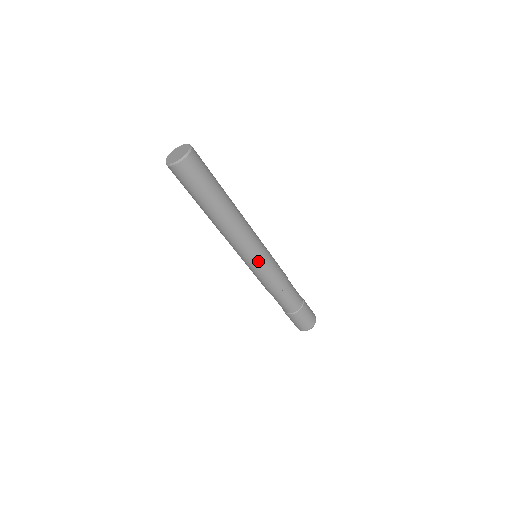
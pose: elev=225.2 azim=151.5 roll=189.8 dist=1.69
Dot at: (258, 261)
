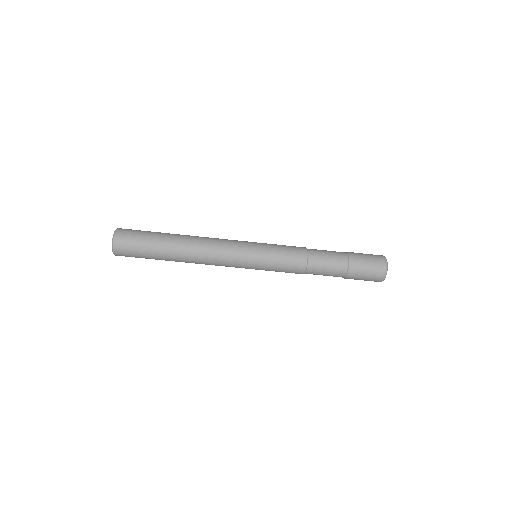
Dot at: (251, 267)
